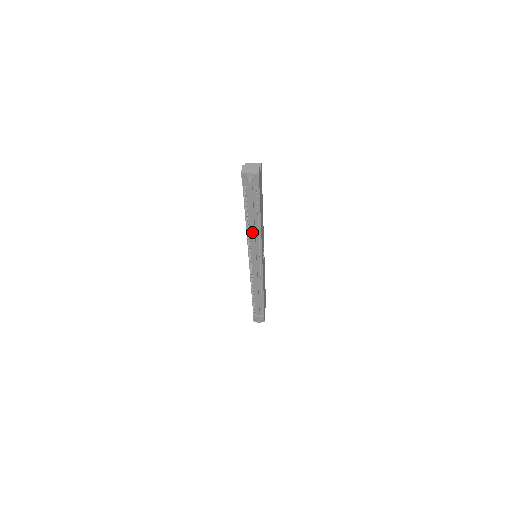
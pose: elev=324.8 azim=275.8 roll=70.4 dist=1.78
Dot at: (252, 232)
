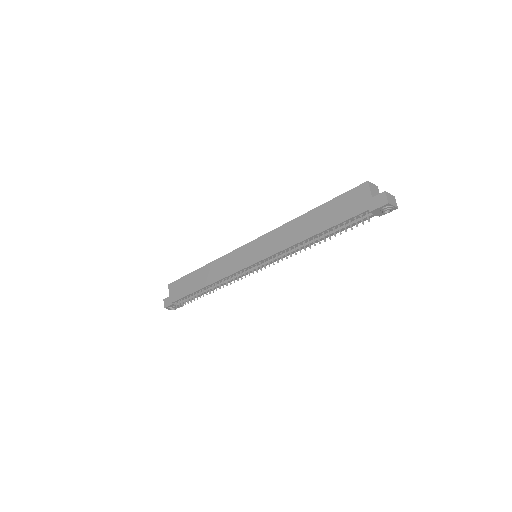
Dot at: (306, 245)
